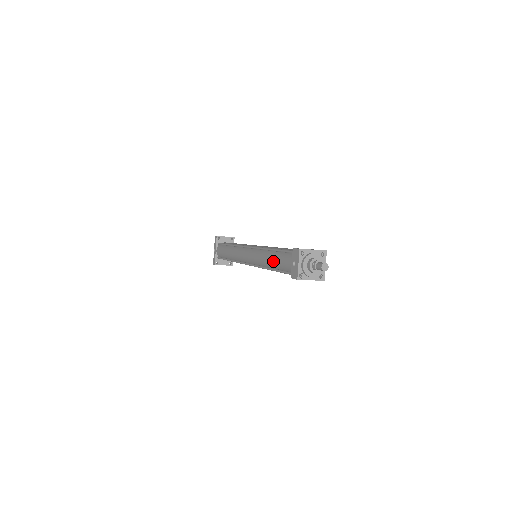
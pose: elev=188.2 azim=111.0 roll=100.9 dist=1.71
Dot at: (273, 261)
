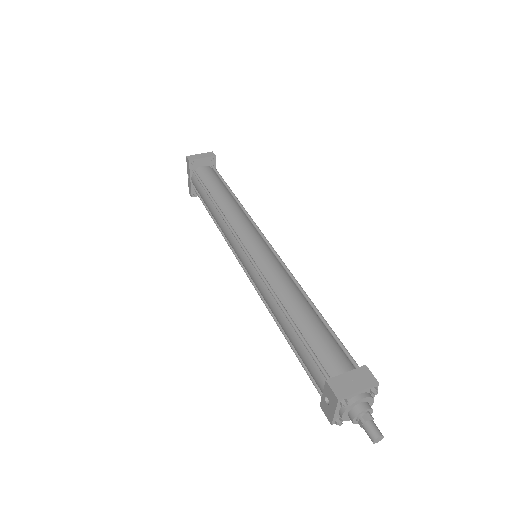
Dot at: (289, 338)
